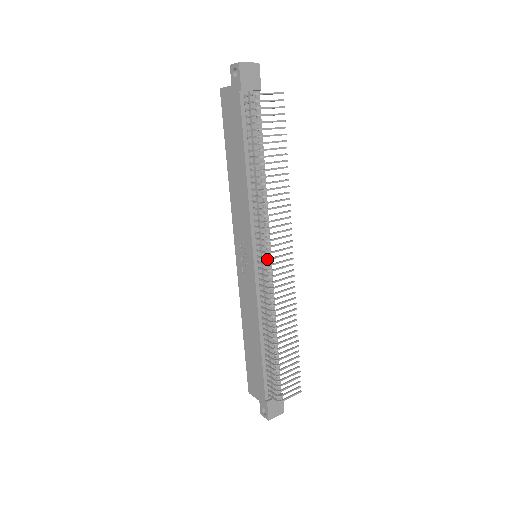
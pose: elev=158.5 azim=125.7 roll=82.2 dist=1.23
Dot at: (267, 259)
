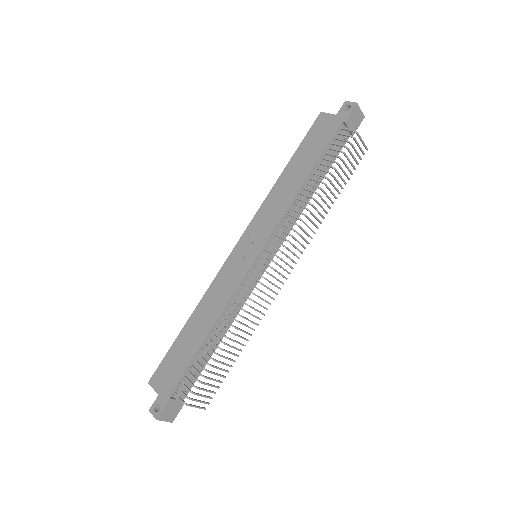
Dot at: (273, 261)
